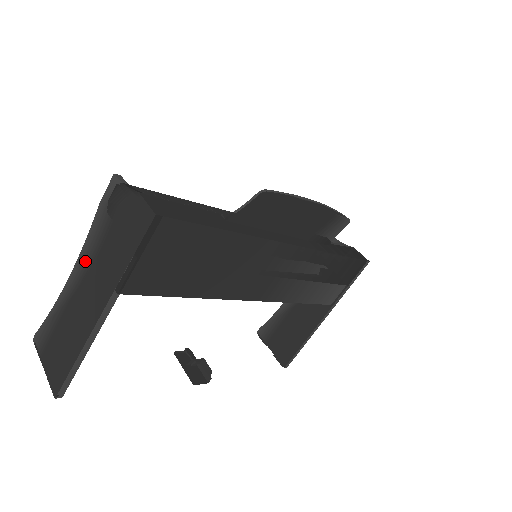
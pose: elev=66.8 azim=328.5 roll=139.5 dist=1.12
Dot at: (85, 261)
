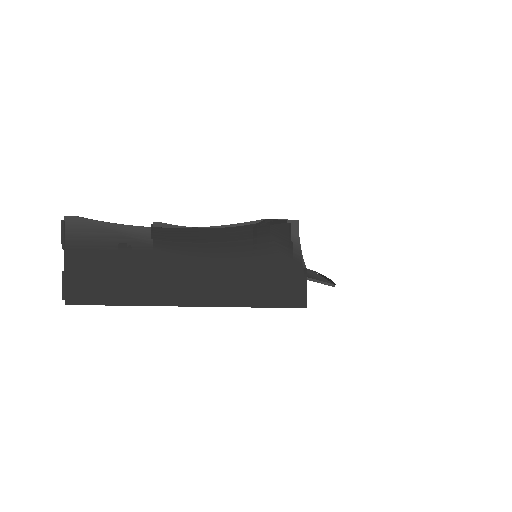
Dot at: (204, 243)
